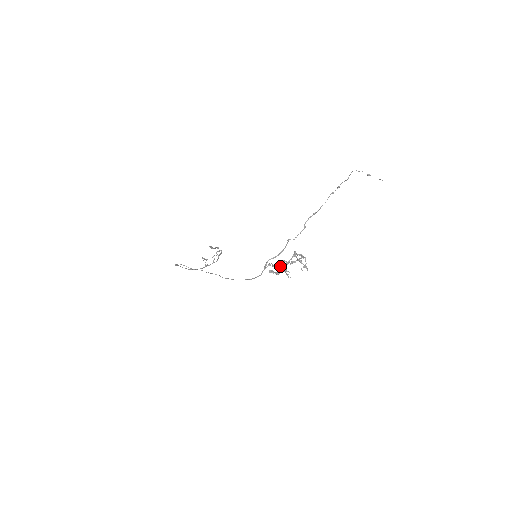
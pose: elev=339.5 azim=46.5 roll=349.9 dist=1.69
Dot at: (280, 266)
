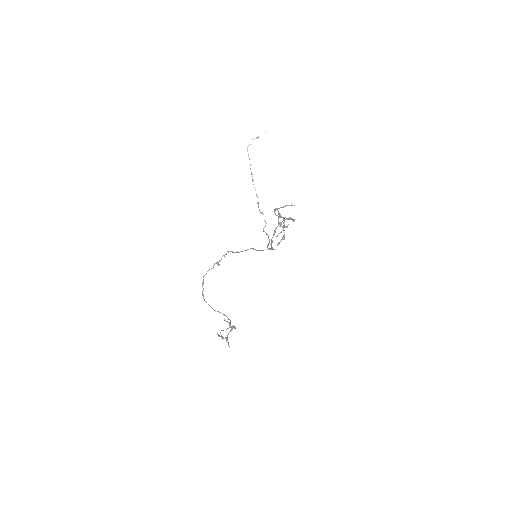
Dot at: (278, 222)
